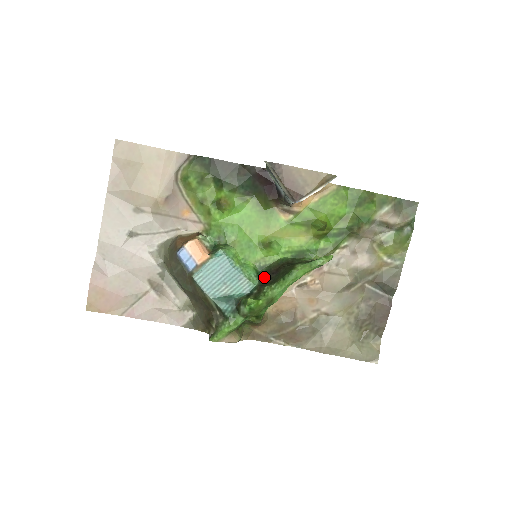
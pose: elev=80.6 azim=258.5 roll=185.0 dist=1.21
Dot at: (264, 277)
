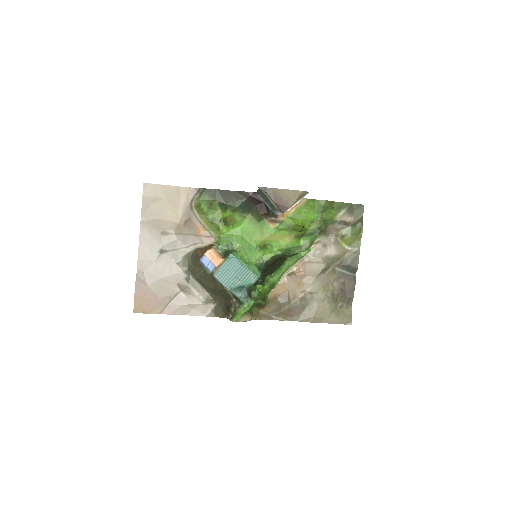
Dot at: (264, 270)
